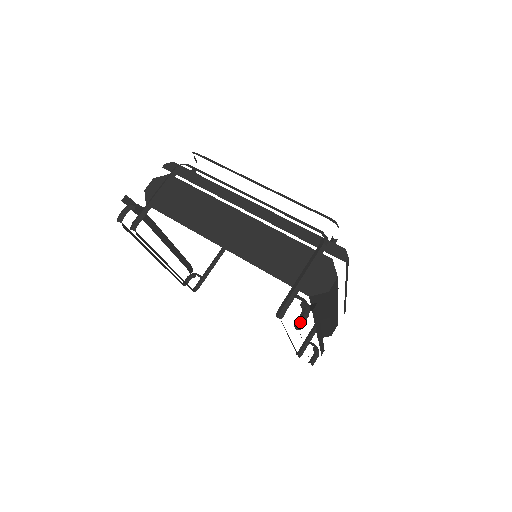
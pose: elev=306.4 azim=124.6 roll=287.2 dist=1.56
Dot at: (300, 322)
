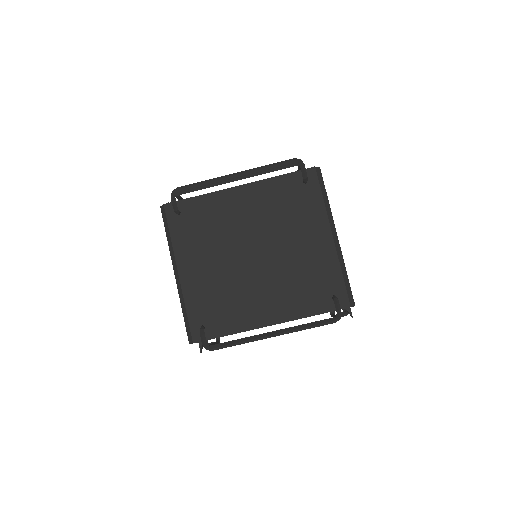
Dot at: occluded
